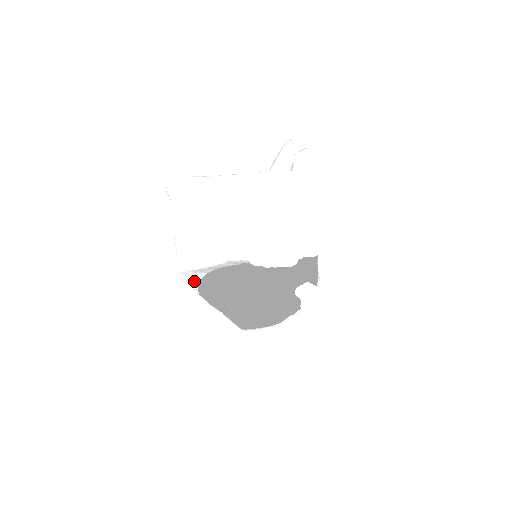
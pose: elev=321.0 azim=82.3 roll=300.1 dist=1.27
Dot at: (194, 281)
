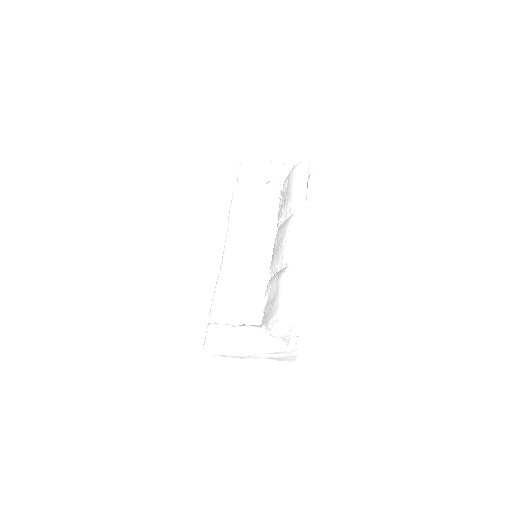
Dot at: occluded
